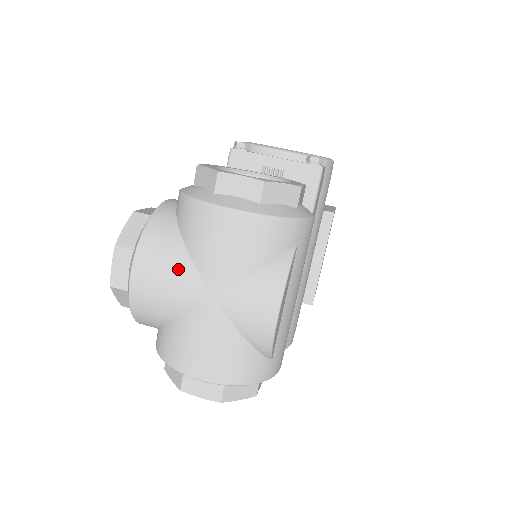
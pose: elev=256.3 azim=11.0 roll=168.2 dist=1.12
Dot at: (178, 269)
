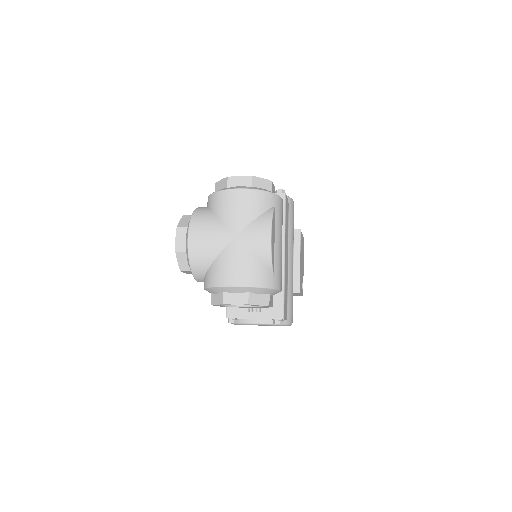
Dot at: (214, 227)
